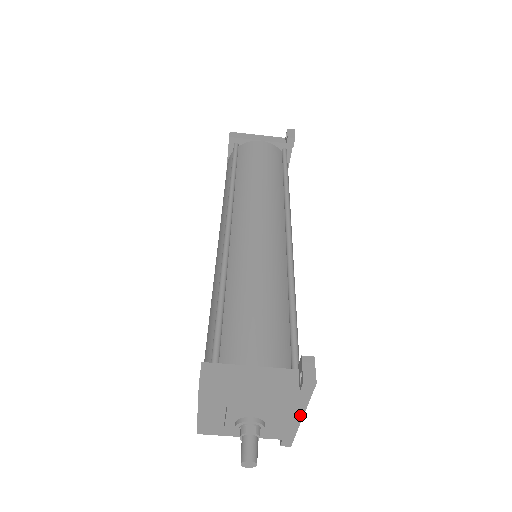
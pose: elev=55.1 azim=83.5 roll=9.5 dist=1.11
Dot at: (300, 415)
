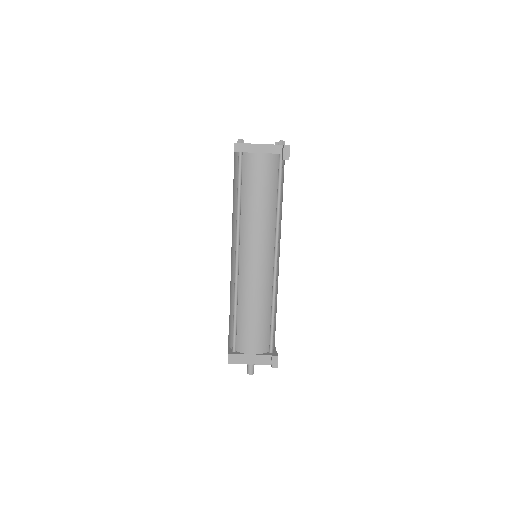
Dot at: occluded
